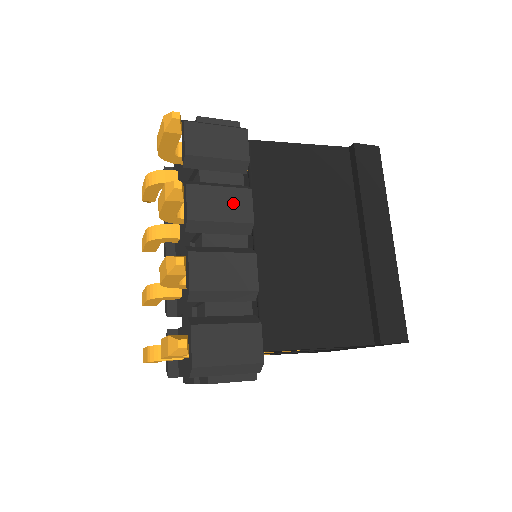
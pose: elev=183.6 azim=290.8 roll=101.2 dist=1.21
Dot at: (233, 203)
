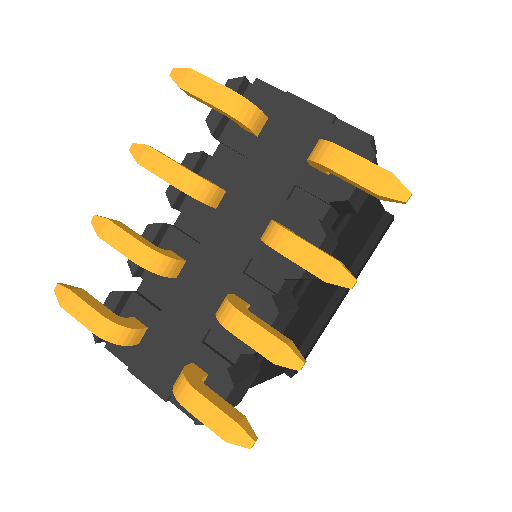
Dot at: occluded
